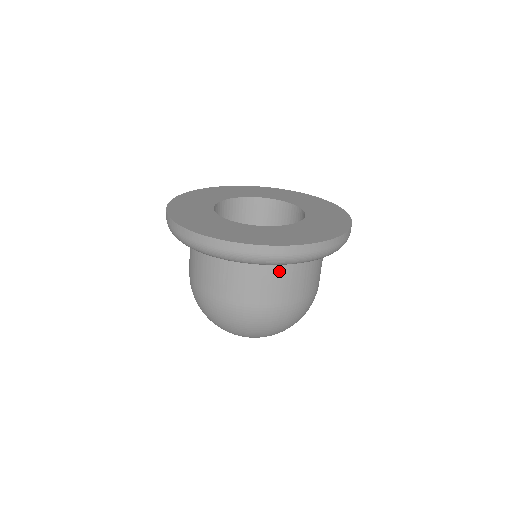
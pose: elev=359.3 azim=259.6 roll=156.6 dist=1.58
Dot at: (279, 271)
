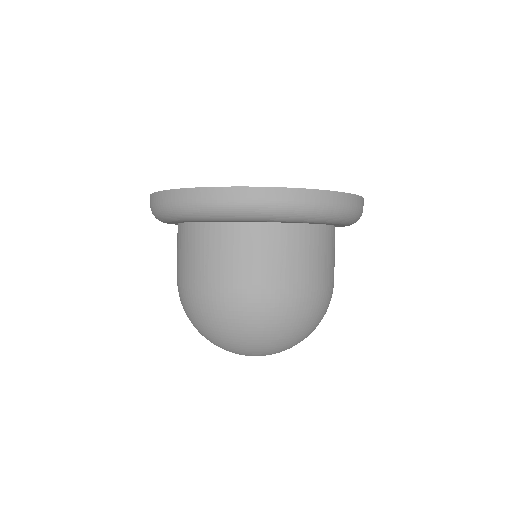
Dot at: (269, 238)
